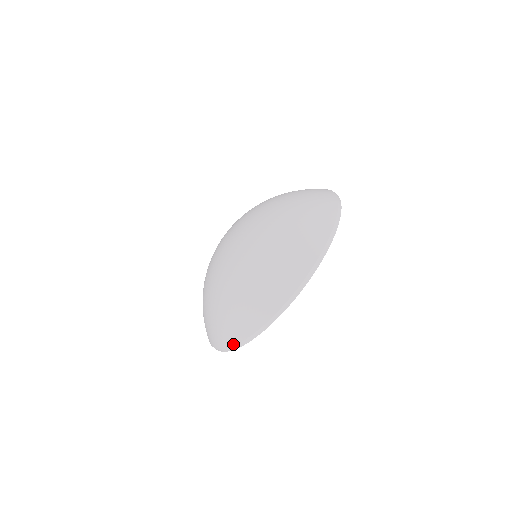
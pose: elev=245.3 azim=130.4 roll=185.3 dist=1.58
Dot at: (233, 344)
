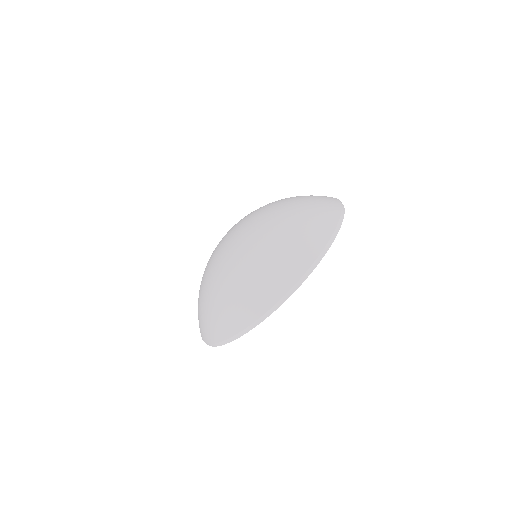
Dot at: (273, 303)
